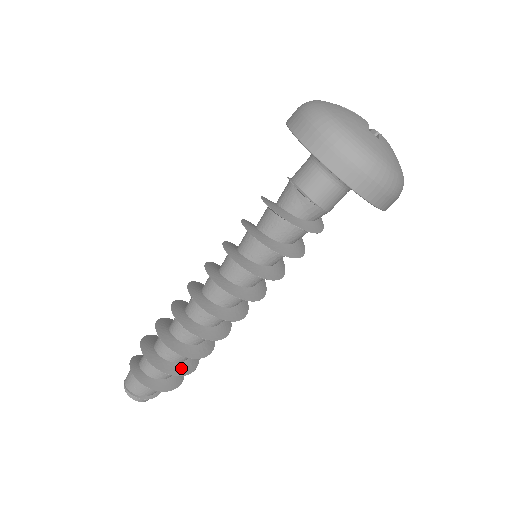
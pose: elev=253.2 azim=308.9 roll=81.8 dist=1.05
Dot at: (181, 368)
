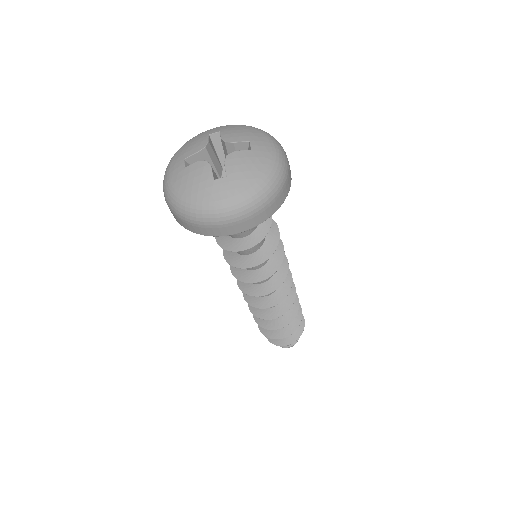
Dot at: (293, 324)
